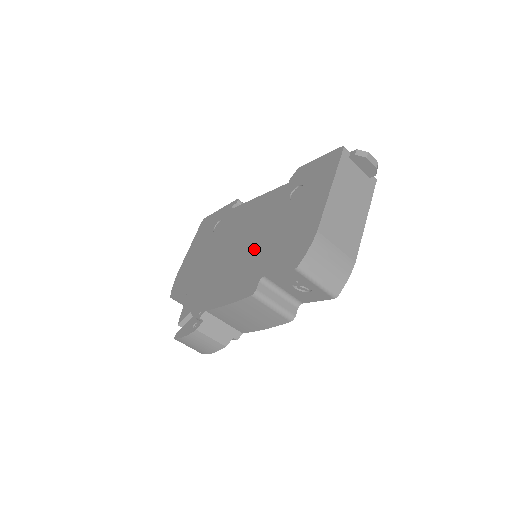
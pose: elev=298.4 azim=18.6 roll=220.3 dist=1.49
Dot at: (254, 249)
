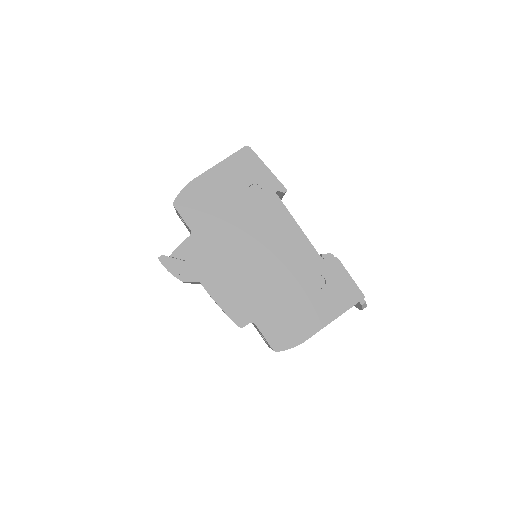
Dot at: (264, 285)
